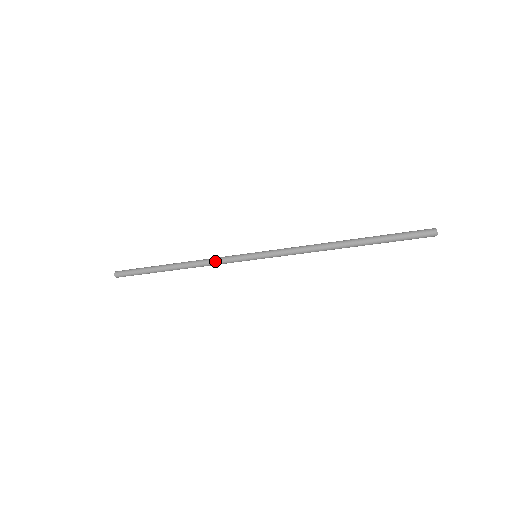
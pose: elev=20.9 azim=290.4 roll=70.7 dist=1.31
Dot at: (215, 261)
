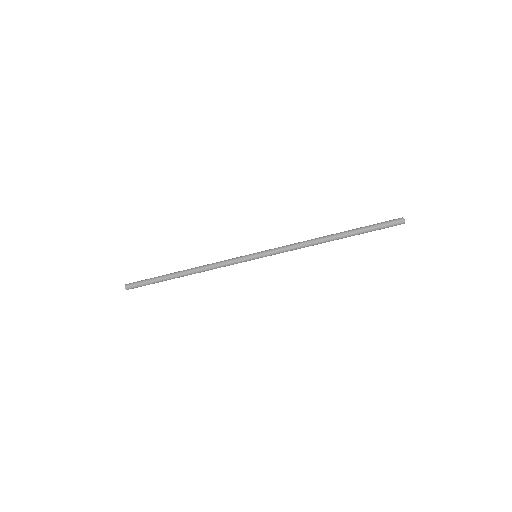
Dot at: (220, 265)
